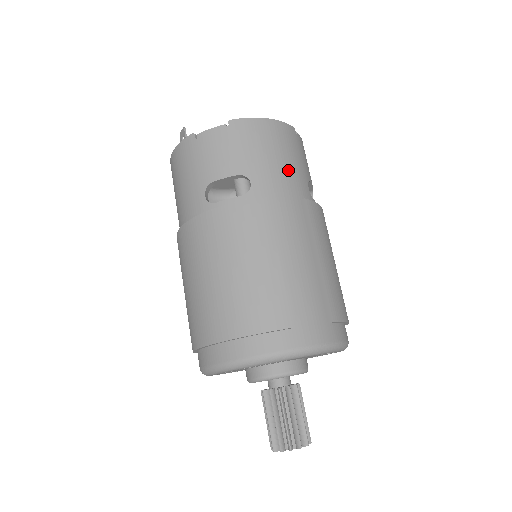
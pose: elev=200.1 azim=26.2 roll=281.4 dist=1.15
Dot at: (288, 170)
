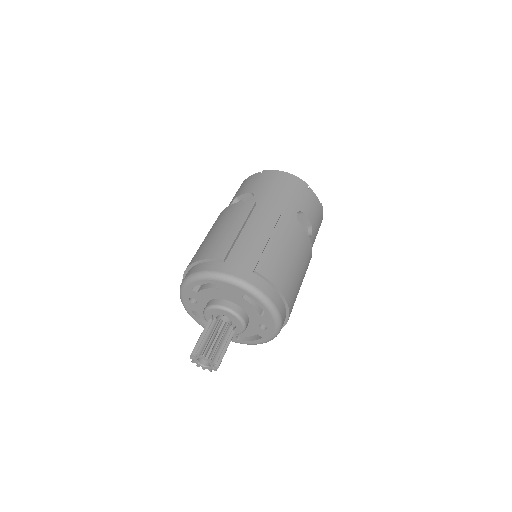
Dot at: (283, 197)
